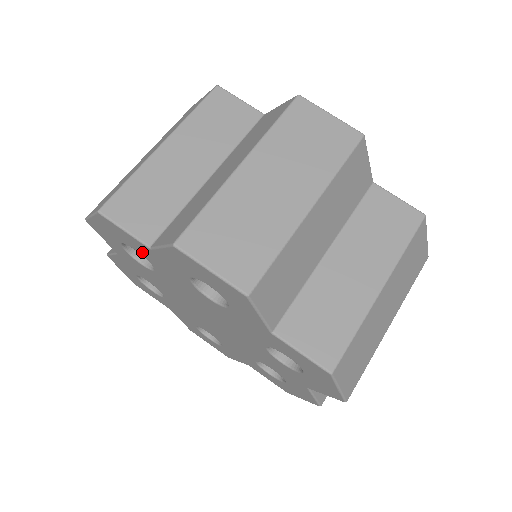
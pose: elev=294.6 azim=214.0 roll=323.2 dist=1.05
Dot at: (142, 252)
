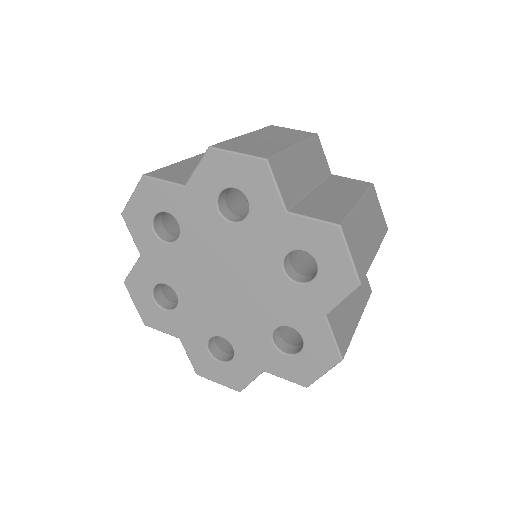
Dot at: (259, 207)
